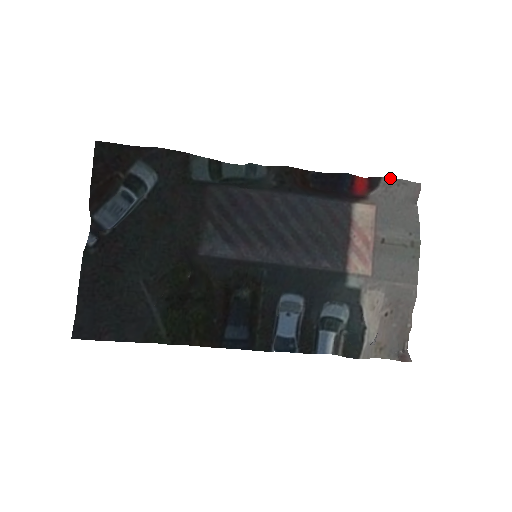
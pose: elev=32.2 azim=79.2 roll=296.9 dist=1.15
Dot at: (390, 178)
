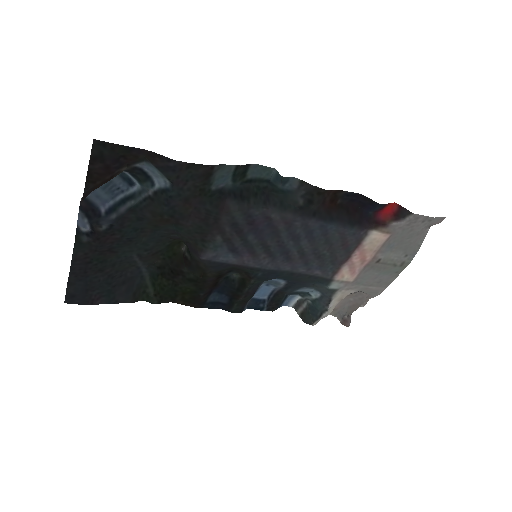
Dot at: (420, 215)
